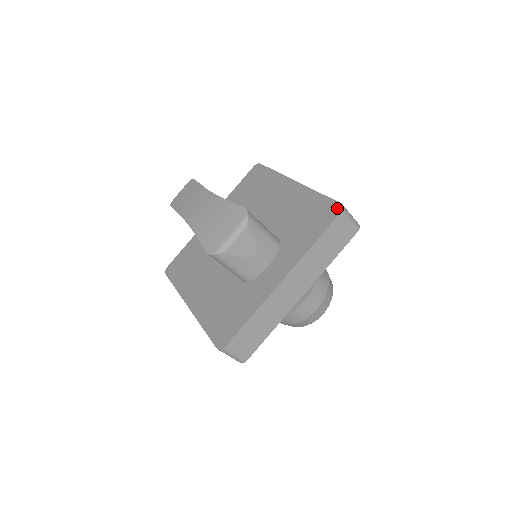
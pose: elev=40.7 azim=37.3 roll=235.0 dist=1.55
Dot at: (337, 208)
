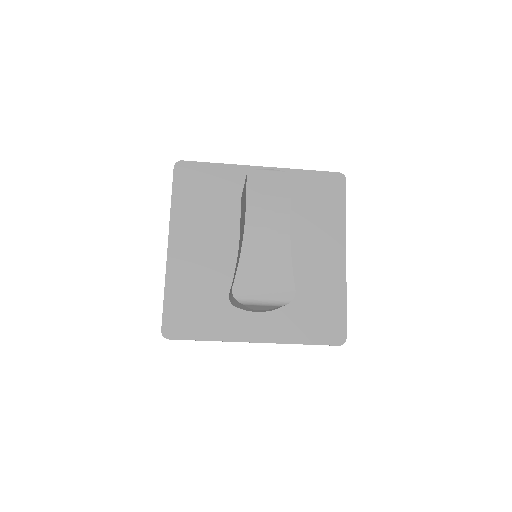
Dot at: (341, 338)
